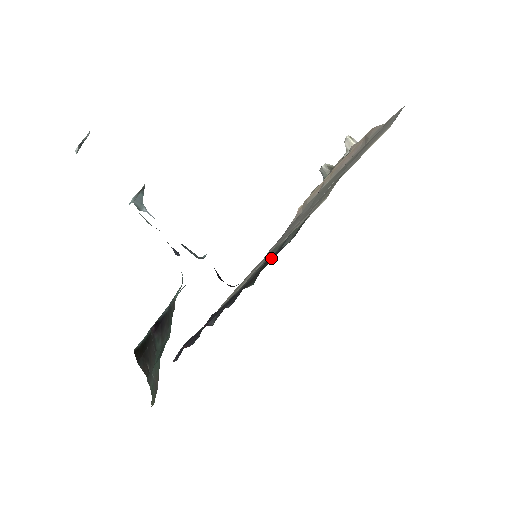
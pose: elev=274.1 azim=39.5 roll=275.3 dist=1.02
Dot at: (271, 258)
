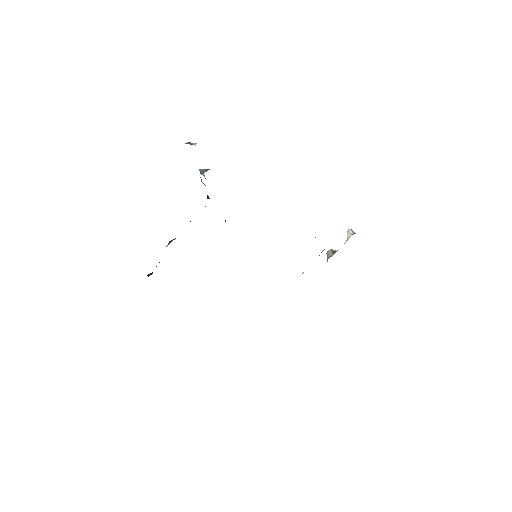
Dot at: occluded
